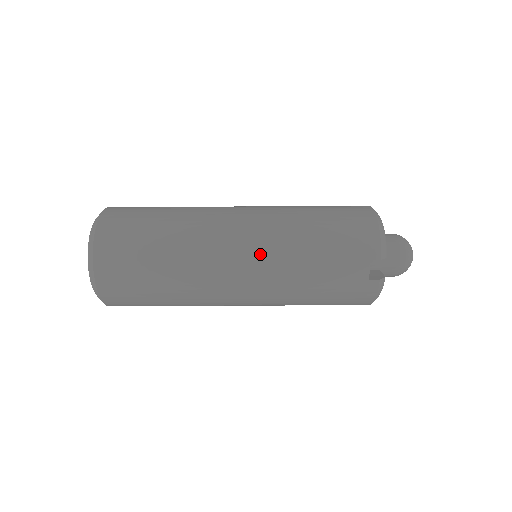
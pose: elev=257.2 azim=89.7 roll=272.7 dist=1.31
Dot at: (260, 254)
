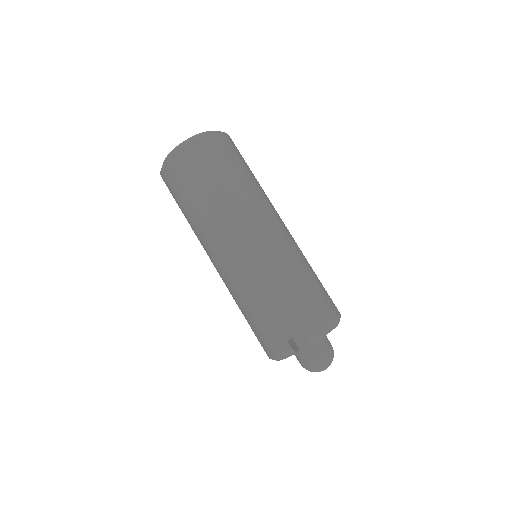
Dot at: (259, 252)
